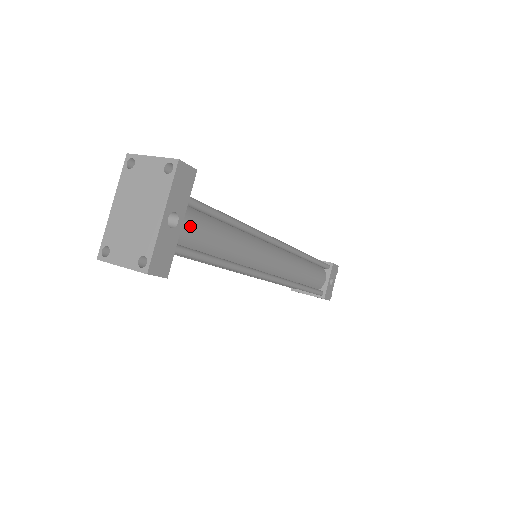
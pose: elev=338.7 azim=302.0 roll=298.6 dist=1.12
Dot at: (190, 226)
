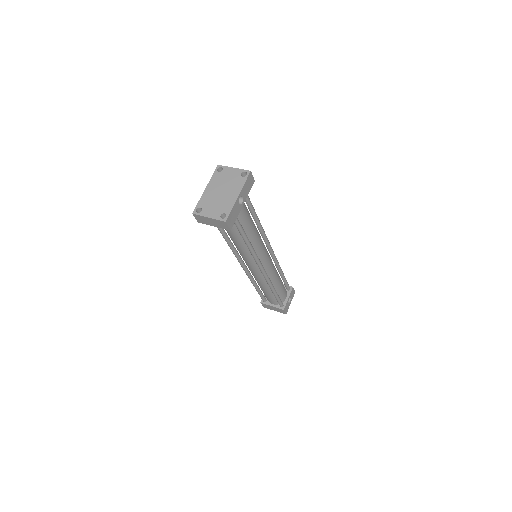
Dot at: (243, 210)
